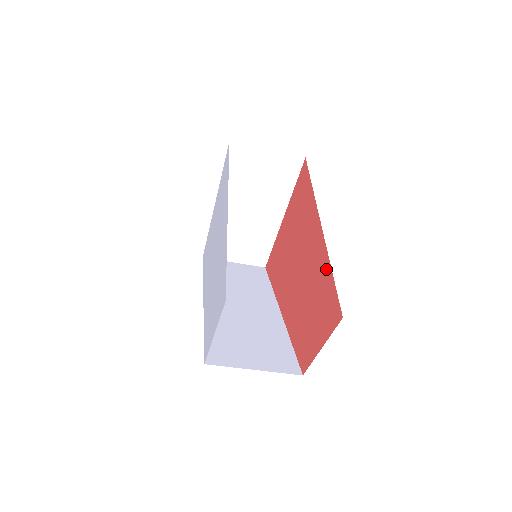
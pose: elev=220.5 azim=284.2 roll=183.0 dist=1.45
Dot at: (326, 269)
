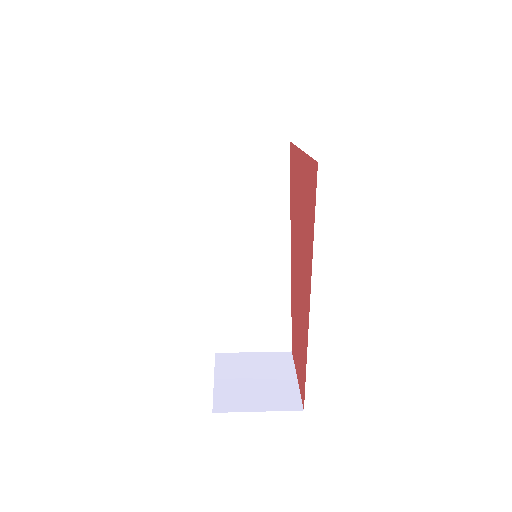
Dot at: (305, 351)
